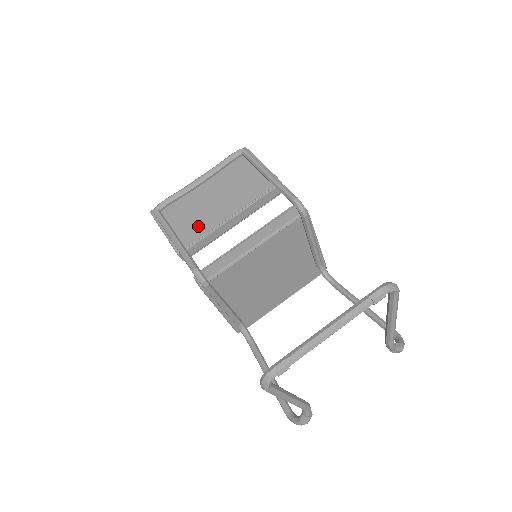
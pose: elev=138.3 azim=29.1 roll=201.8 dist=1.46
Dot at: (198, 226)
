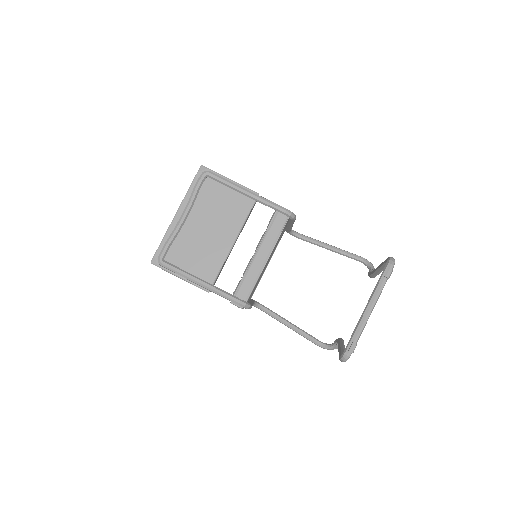
Dot at: (210, 261)
